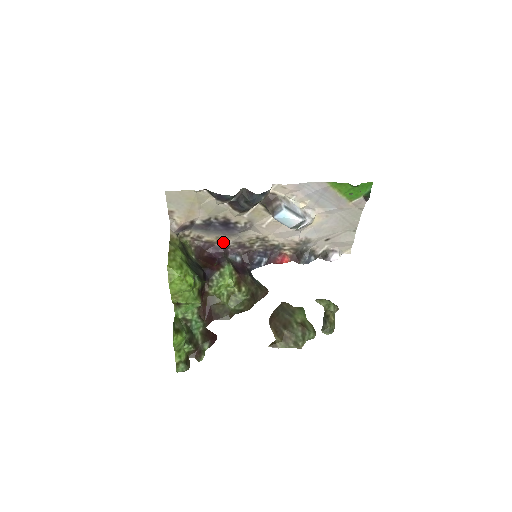
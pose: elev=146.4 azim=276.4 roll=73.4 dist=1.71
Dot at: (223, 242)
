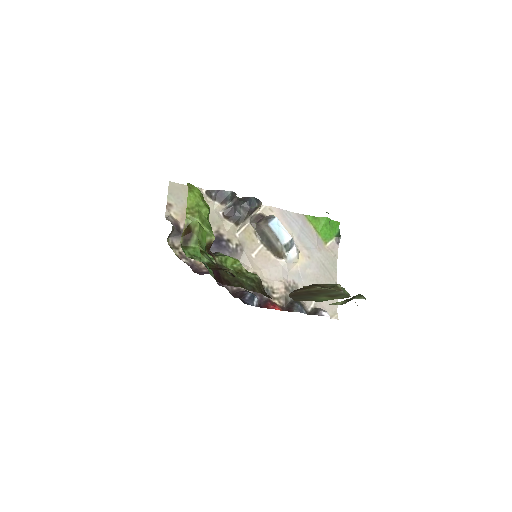
Dot at: occluded
